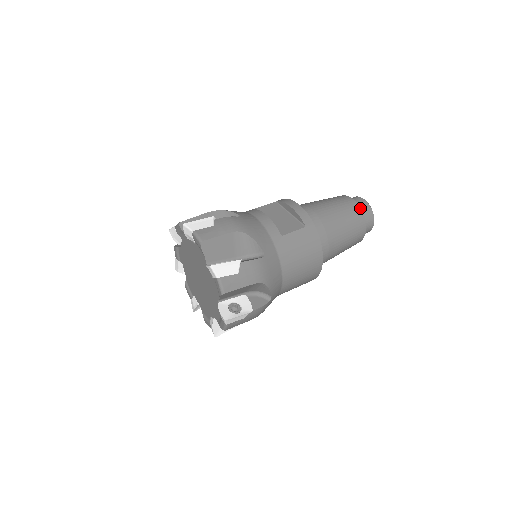
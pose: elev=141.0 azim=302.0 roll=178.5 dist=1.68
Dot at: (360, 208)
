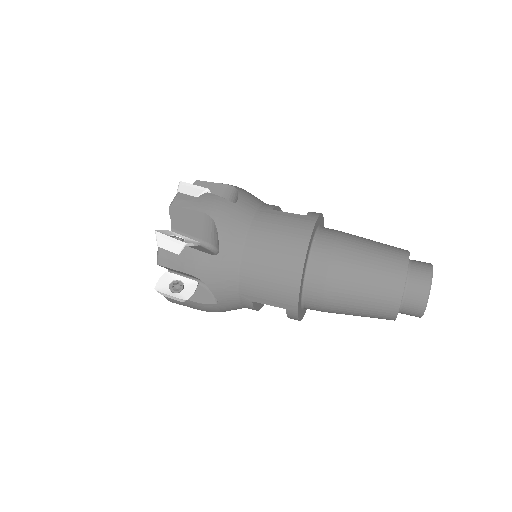
Dot at: (408, 253)
